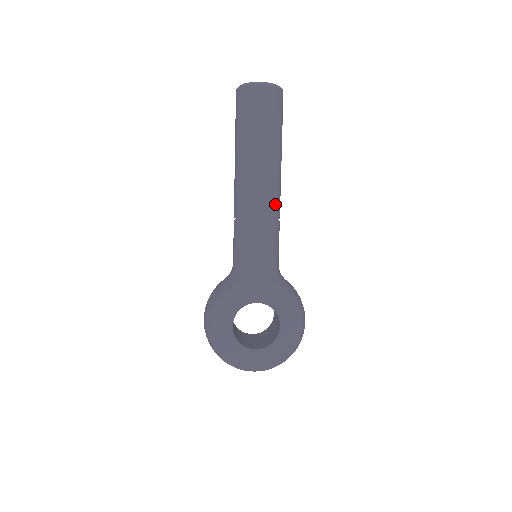
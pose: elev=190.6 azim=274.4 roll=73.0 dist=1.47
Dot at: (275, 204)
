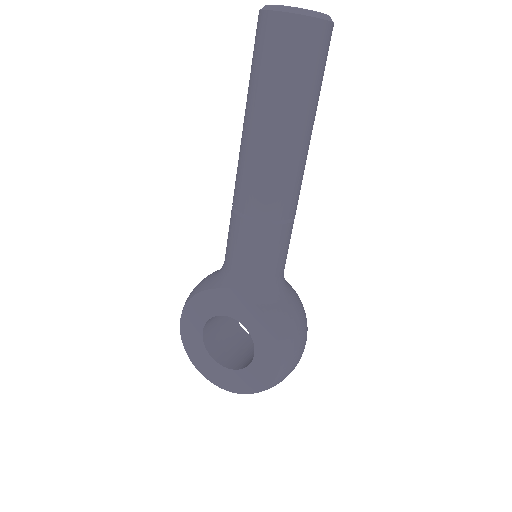
Dot at: (278, 200)
